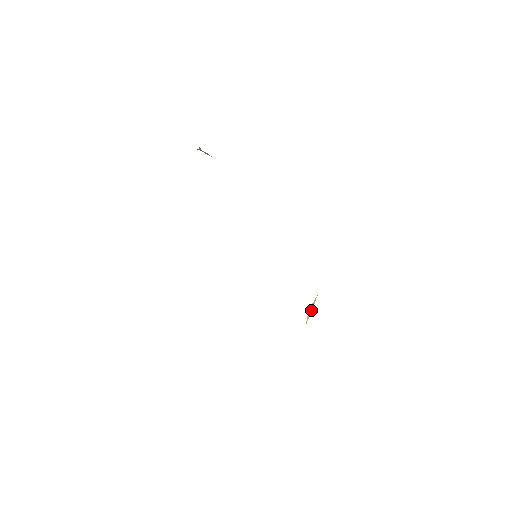
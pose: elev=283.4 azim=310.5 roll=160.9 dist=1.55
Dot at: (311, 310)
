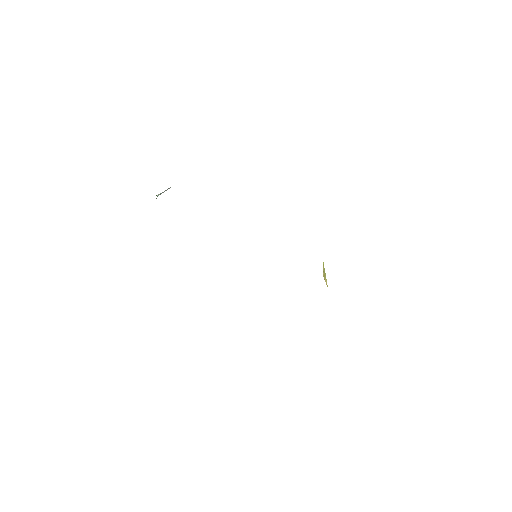
Dot at: (325, 275)
